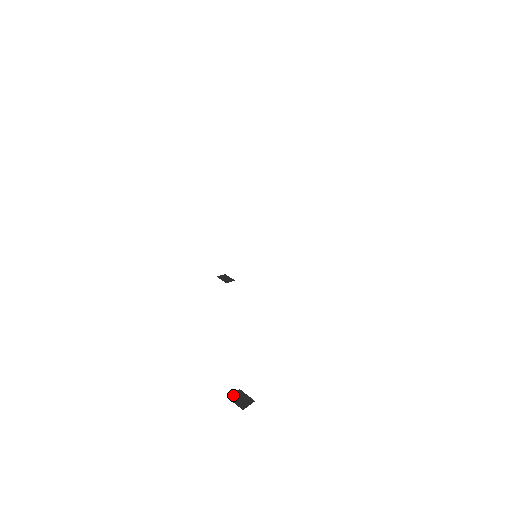
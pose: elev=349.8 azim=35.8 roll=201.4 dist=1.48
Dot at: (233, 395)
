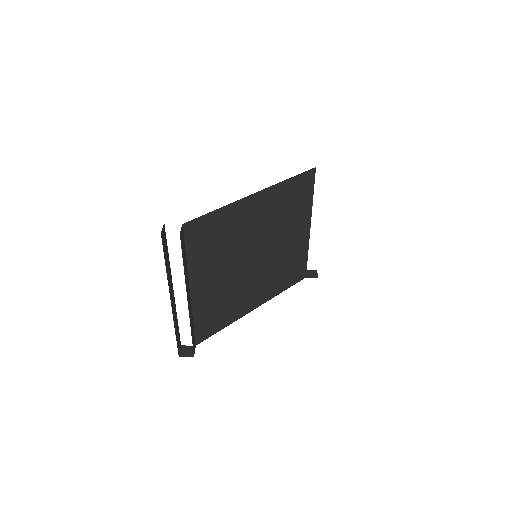
Dot at: (186, 346)
